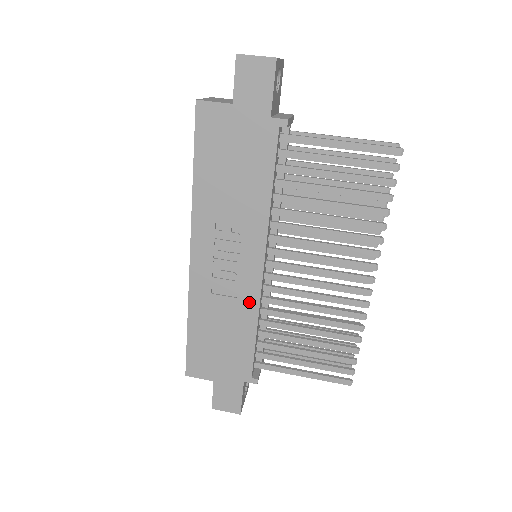
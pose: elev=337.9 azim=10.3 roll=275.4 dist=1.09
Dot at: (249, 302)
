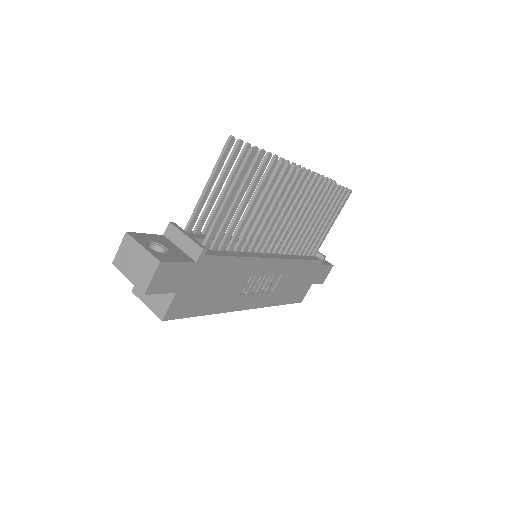
Dot at: (288, 266)
